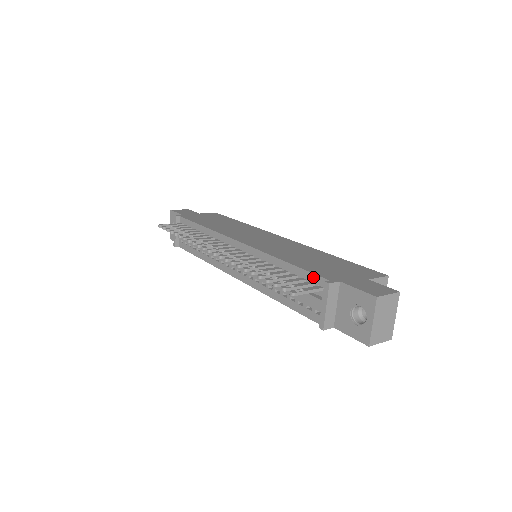
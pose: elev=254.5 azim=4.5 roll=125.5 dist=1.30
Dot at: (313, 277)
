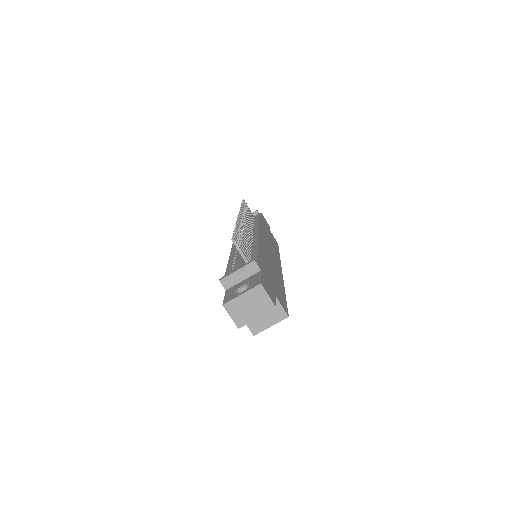
Dot at: (255, 259)
